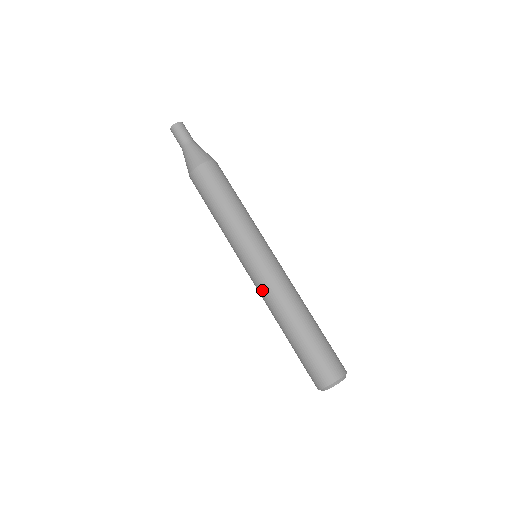
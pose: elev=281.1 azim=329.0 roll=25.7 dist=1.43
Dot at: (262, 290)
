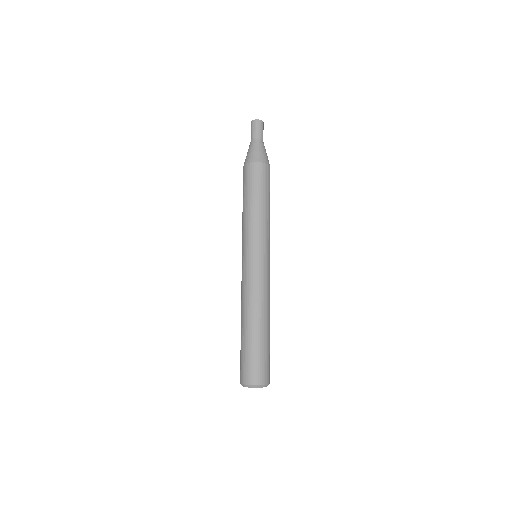
Dot at: (244, 284)
